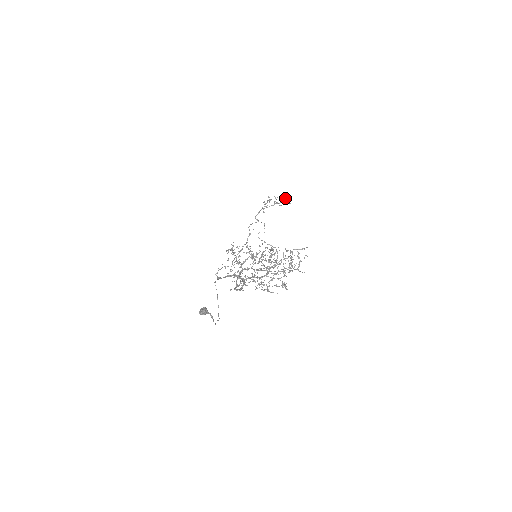
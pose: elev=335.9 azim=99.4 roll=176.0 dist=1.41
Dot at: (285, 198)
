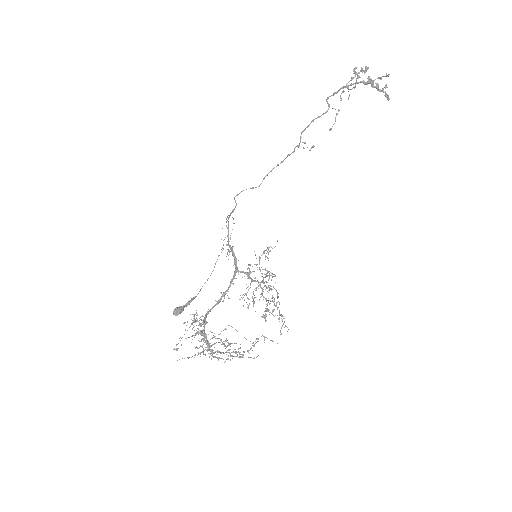
Dot at: (382, 91)
